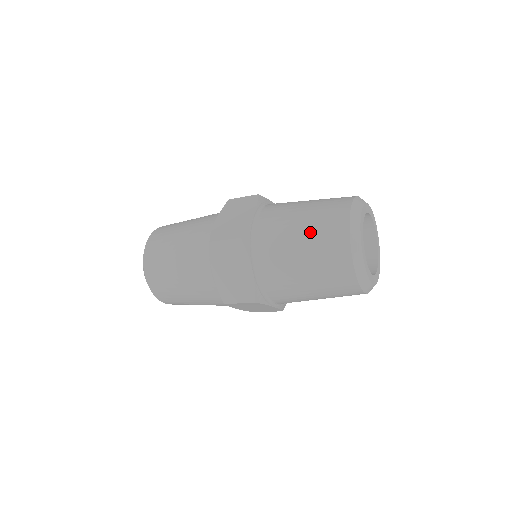
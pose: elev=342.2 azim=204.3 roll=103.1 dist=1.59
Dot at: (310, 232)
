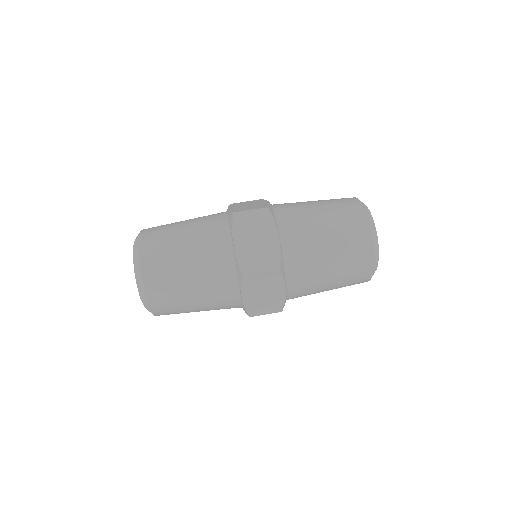
Dot at: (329, 208)
